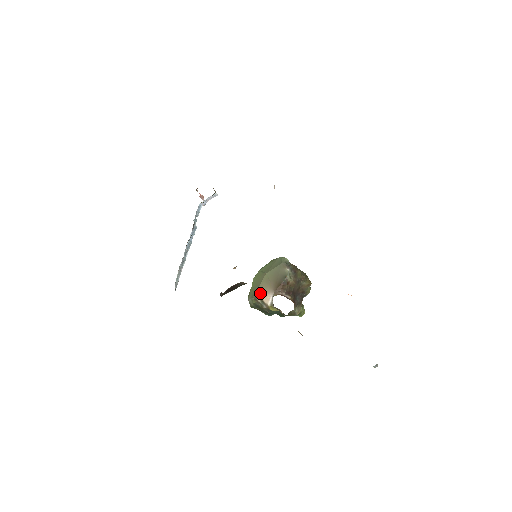
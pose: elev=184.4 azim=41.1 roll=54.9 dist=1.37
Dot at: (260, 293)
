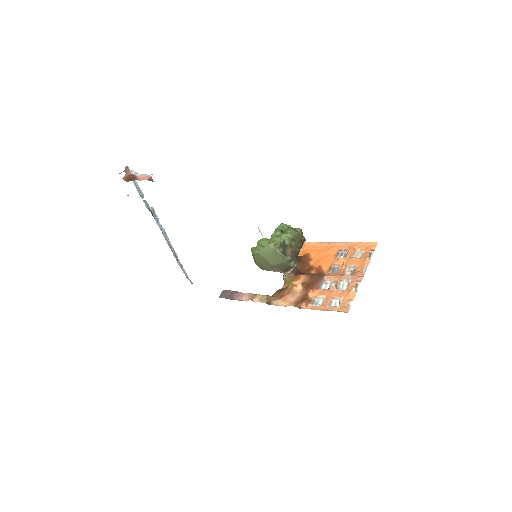
Dot at: (270, 270)
